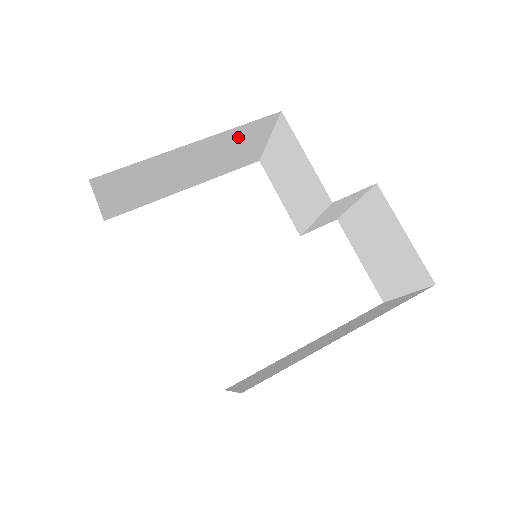
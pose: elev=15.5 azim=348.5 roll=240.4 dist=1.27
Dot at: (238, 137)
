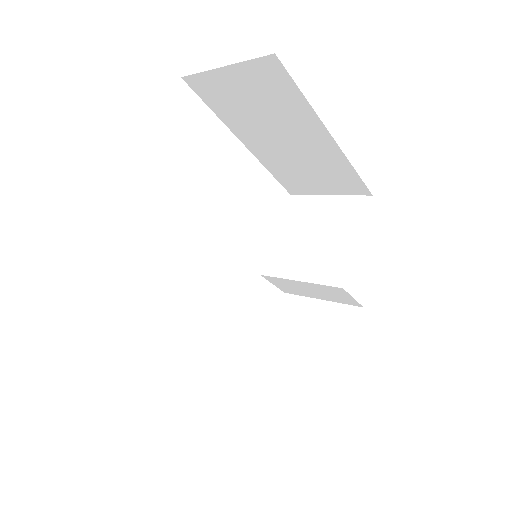
Dot at: (335, 171)
